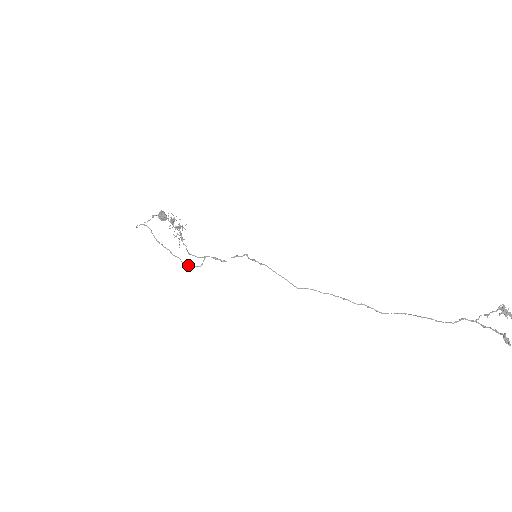
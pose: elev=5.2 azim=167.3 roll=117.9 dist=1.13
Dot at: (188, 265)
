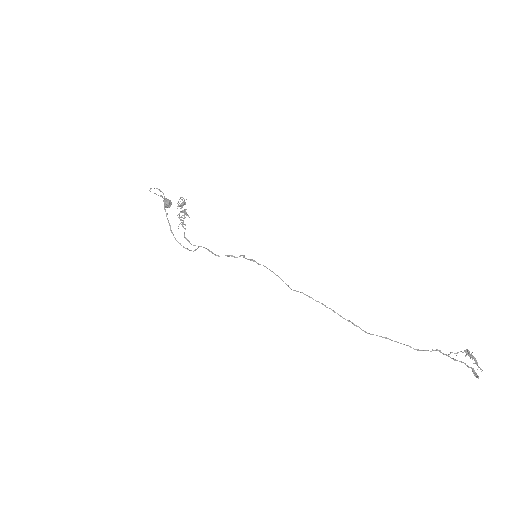
Dot at: (181, 245)
